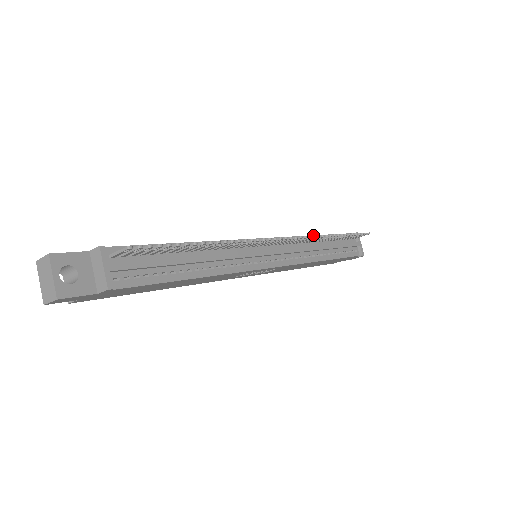
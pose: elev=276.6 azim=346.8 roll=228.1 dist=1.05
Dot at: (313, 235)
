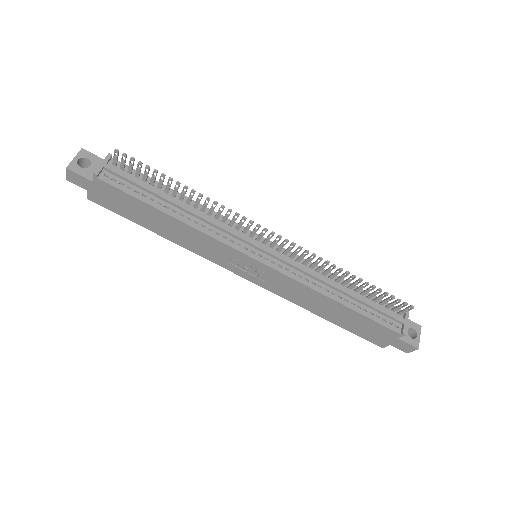
Dot at: occluded
